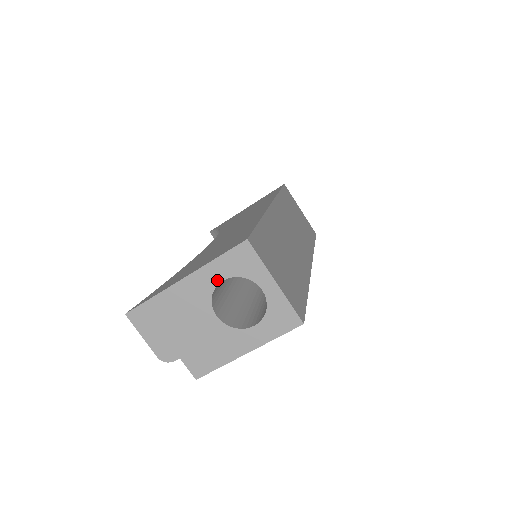
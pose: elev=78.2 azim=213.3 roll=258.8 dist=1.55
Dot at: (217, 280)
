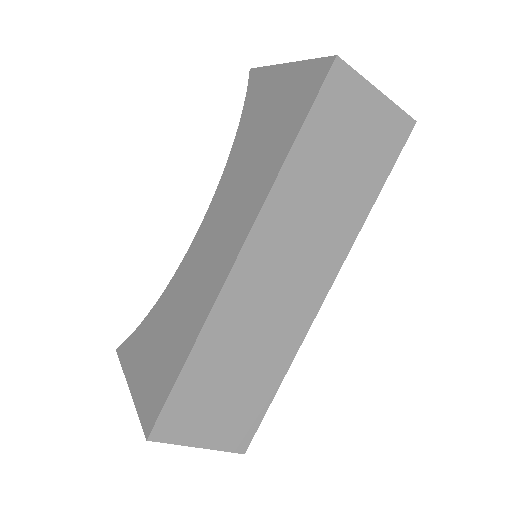
Dot at: occluded
